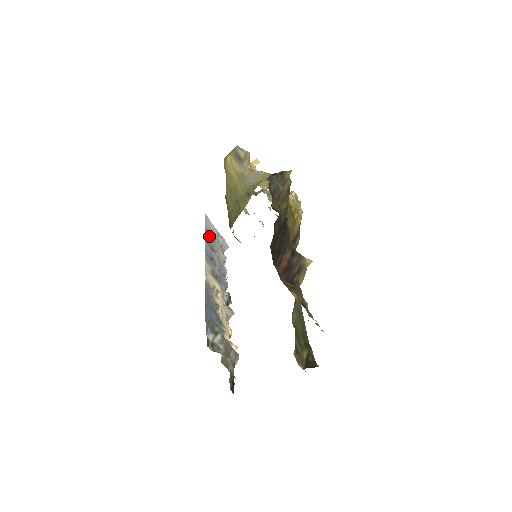
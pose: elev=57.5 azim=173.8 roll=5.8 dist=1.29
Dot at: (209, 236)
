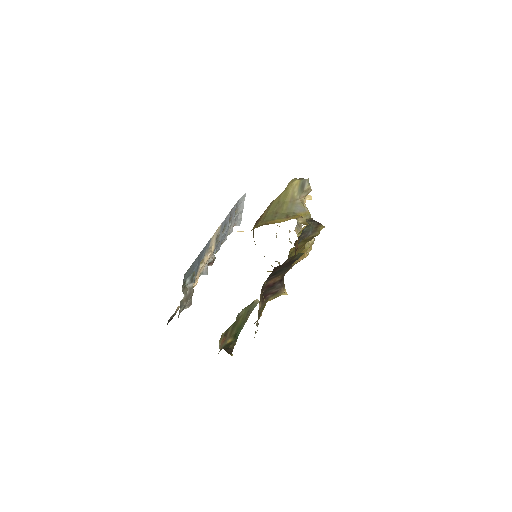
Dot at: (235, 209)
